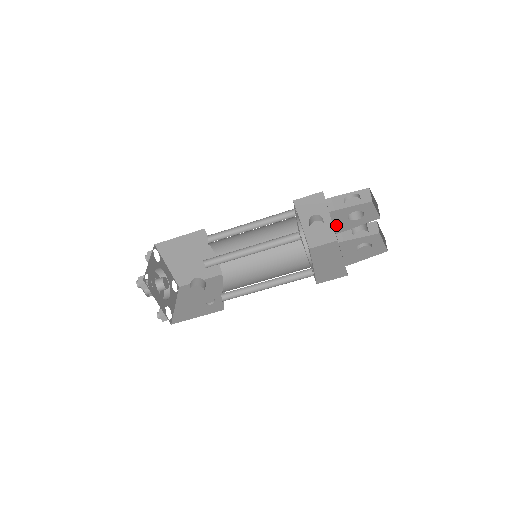
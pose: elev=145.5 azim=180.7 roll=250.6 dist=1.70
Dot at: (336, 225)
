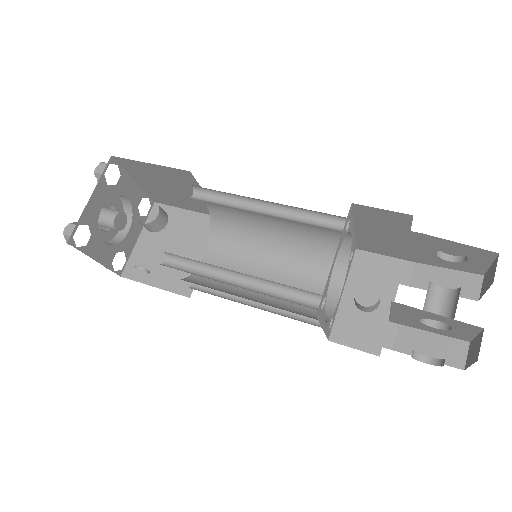
Dot at: occluded
